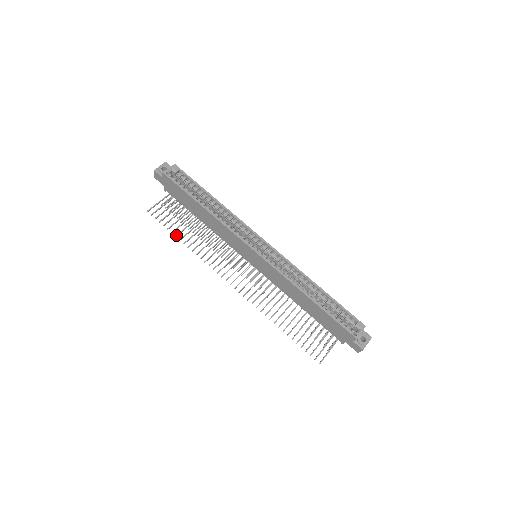
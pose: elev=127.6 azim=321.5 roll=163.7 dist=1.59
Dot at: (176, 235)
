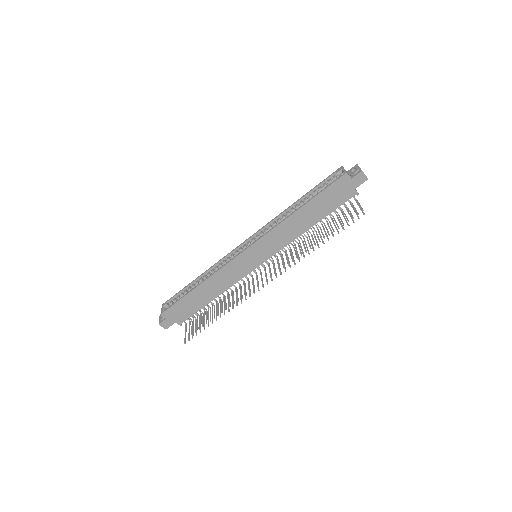
Dot at: occluded
